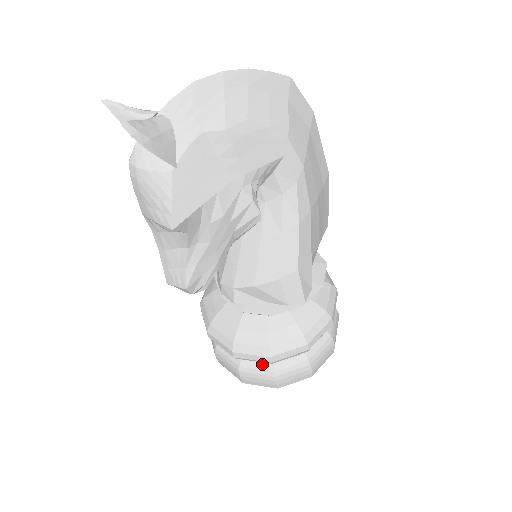
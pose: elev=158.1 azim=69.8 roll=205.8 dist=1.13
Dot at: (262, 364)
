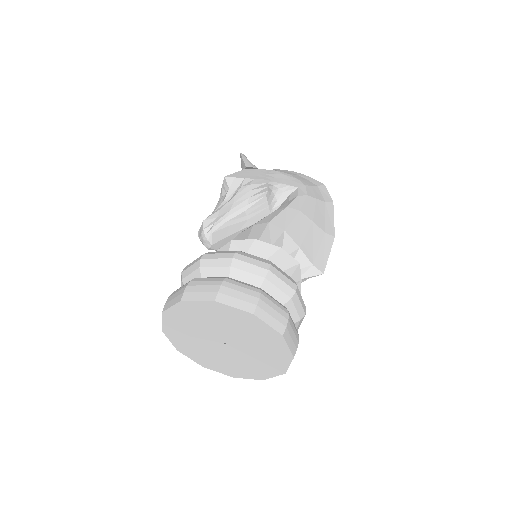
Dot at: occluded
